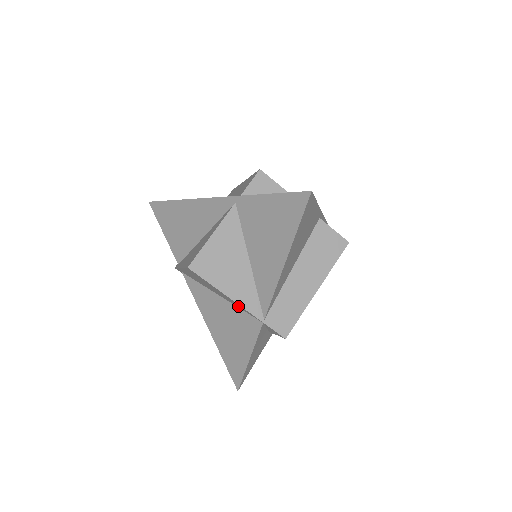
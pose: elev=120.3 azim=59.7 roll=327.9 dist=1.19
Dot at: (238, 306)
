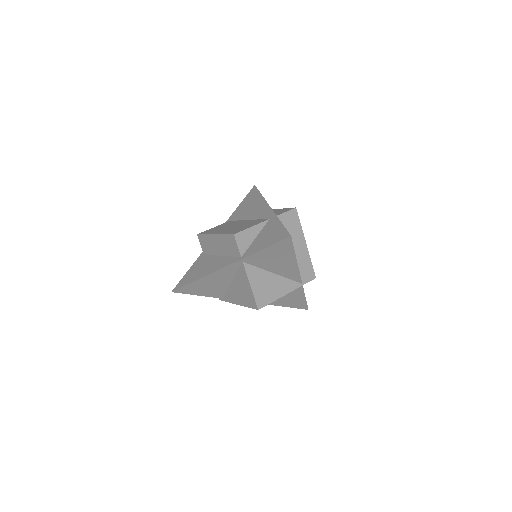
Dot at: occluded
